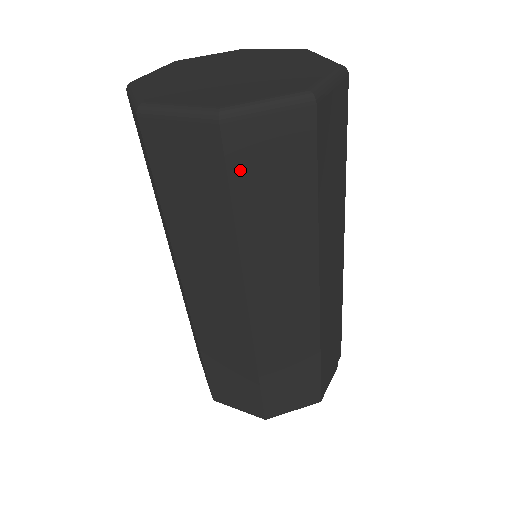
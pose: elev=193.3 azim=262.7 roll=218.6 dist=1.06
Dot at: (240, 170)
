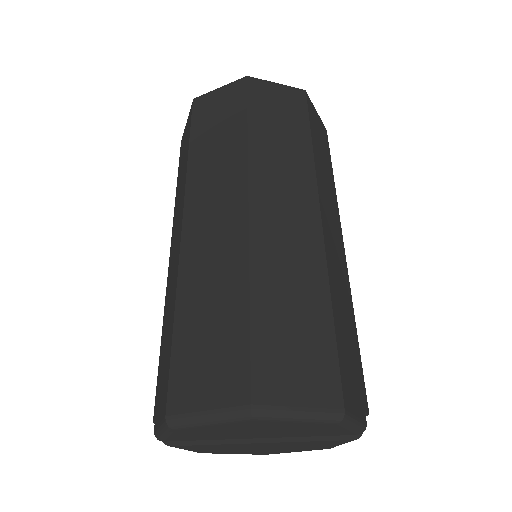
Dot at: (256, 102)
